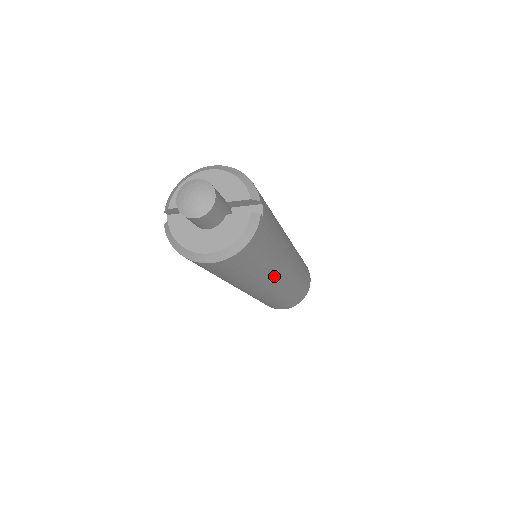
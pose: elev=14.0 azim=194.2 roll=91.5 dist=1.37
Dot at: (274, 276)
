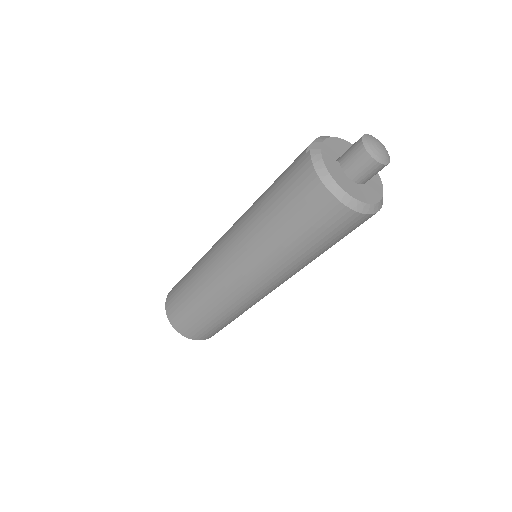
Dot at: (287, 276)
